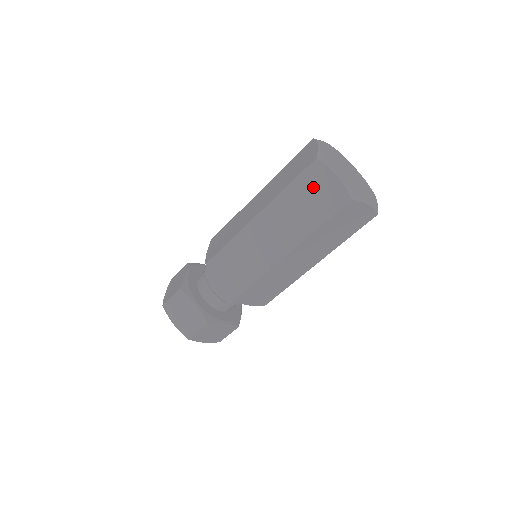
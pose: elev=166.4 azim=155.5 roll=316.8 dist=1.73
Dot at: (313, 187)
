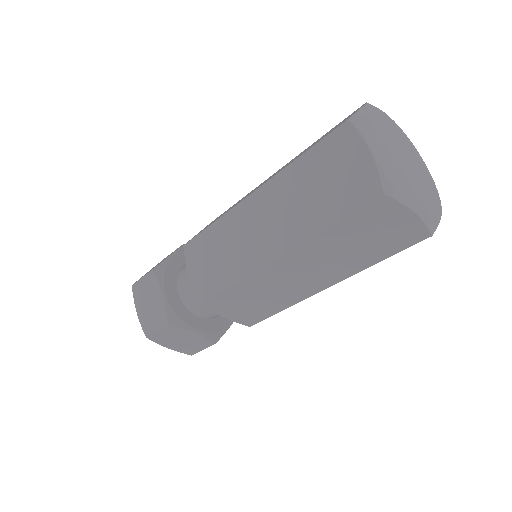
Dot at: (372, 226)
